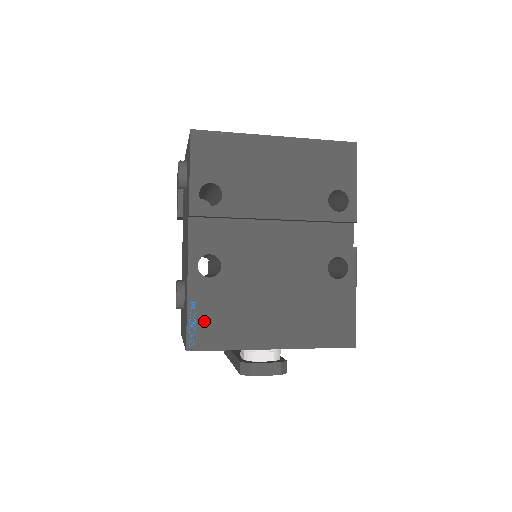
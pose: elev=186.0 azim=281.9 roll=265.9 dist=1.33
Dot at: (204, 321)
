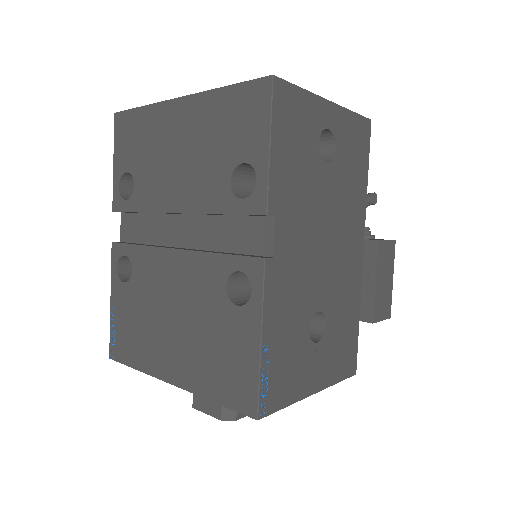
Dot at: (120, 330)
